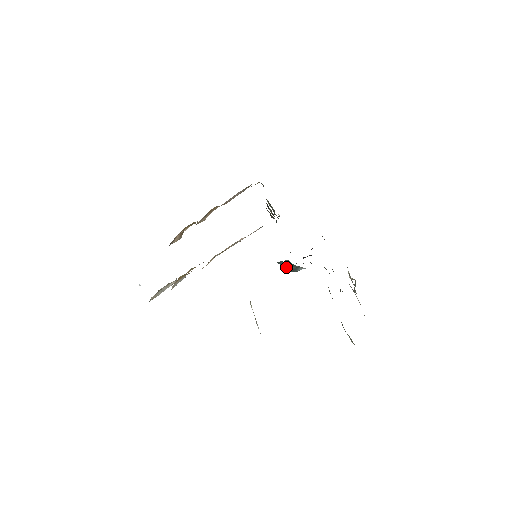
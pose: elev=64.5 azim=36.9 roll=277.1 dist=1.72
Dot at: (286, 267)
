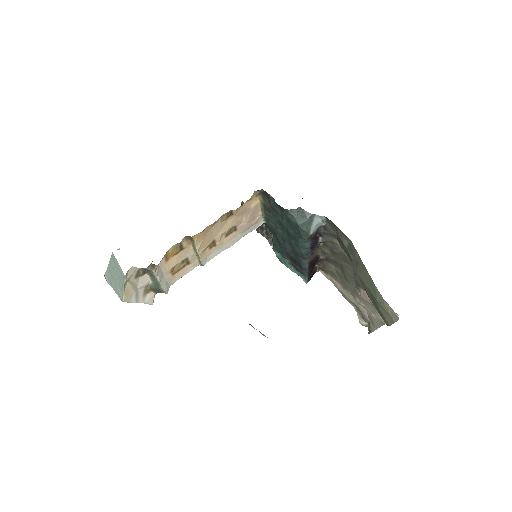
Dot at: (299, 218)
